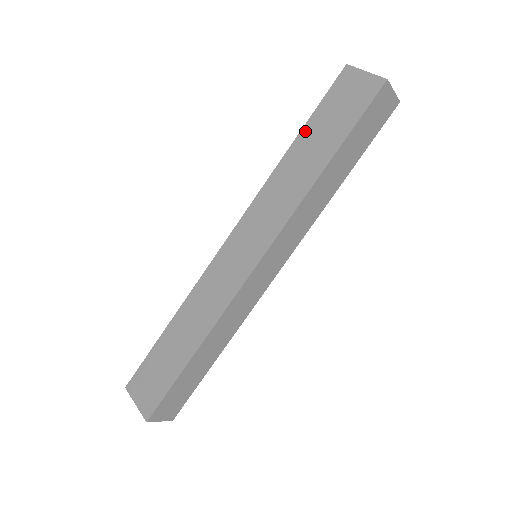
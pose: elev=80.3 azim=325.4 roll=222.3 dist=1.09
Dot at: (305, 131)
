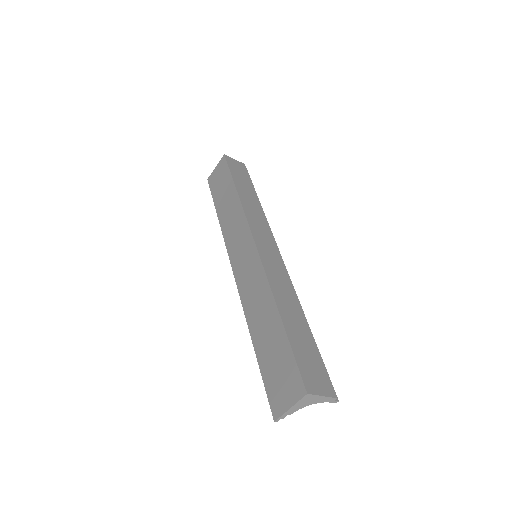
Dot at: (217, 205)
